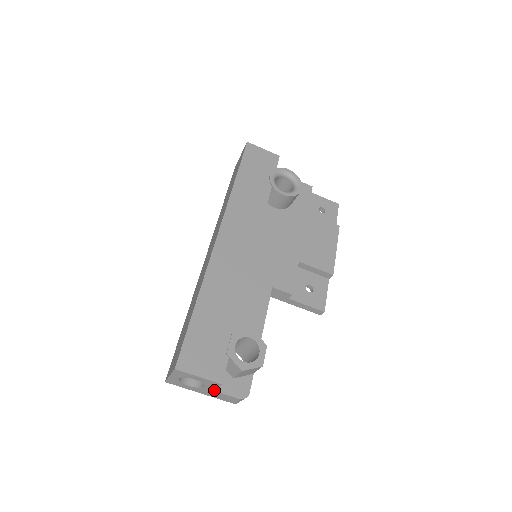
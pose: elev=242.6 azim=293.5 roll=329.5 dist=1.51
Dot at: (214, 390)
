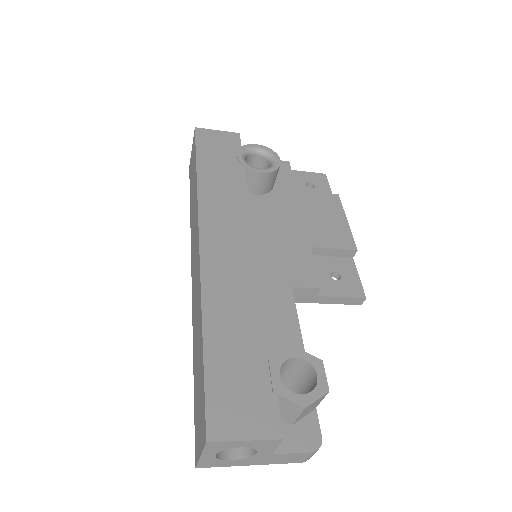
Dot at: (272, 453)
